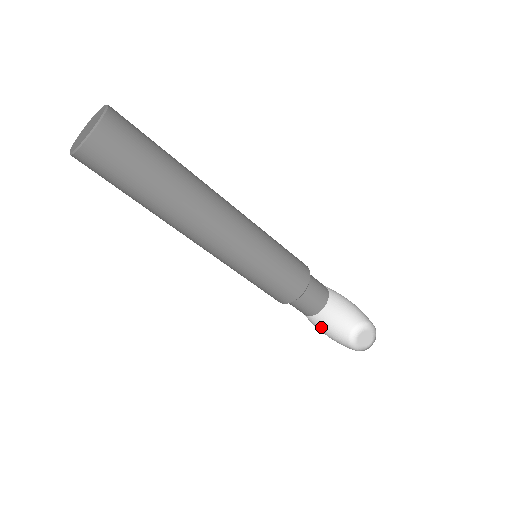
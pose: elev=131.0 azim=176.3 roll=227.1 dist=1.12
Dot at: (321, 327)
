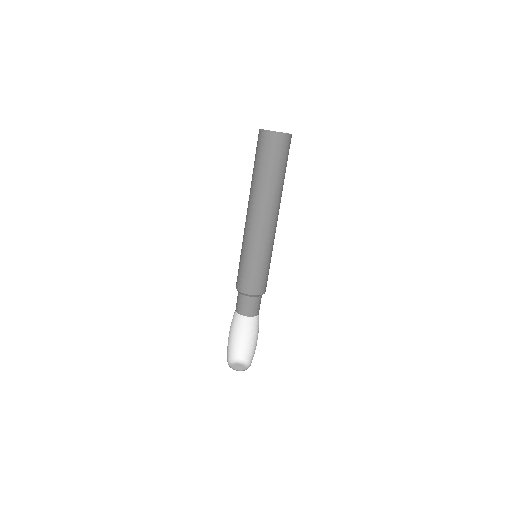
Dot at: occluded
